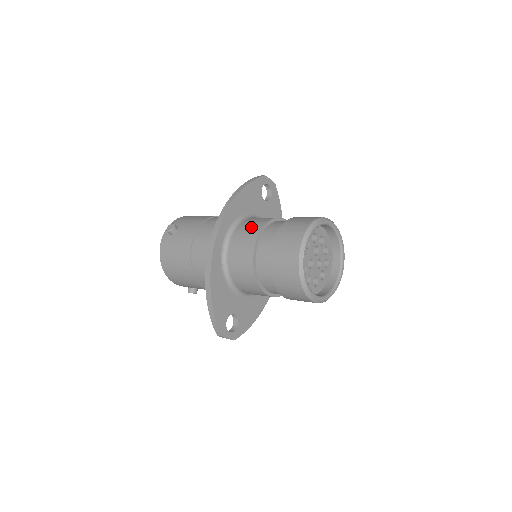
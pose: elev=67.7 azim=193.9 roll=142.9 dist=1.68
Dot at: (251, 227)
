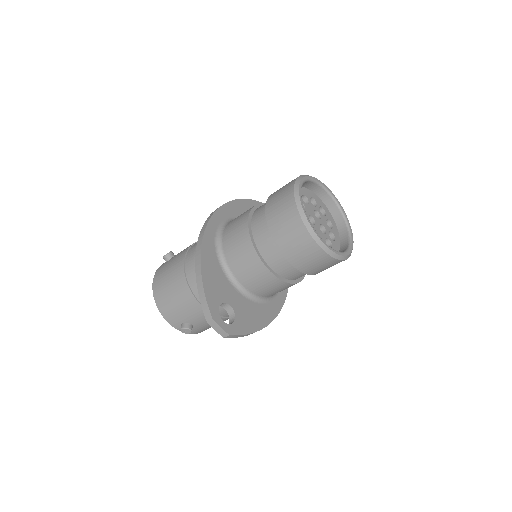
Dot at: occluded
